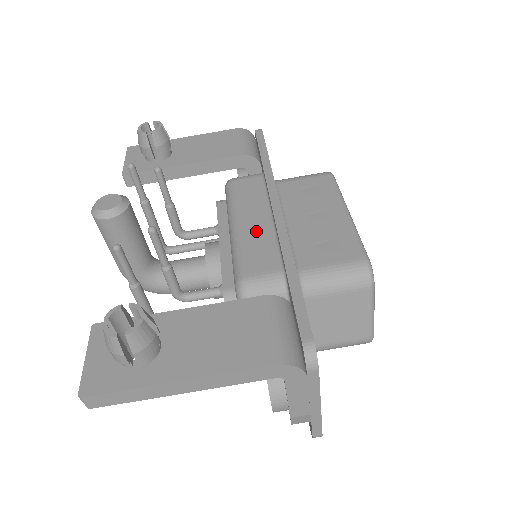
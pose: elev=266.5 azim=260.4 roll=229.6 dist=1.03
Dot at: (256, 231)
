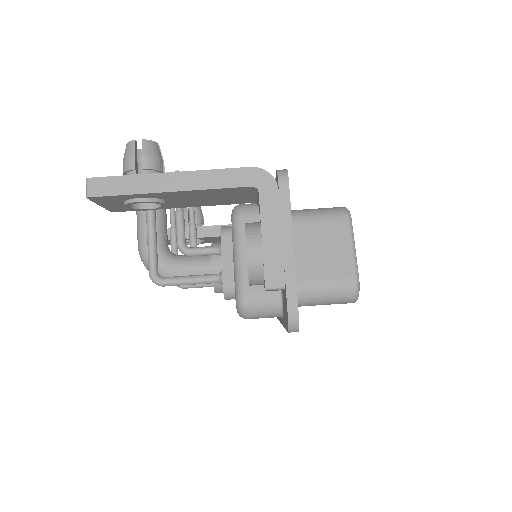
Dot at: occluded
